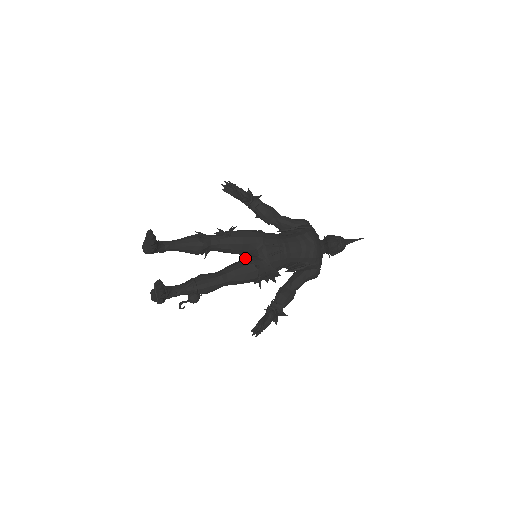
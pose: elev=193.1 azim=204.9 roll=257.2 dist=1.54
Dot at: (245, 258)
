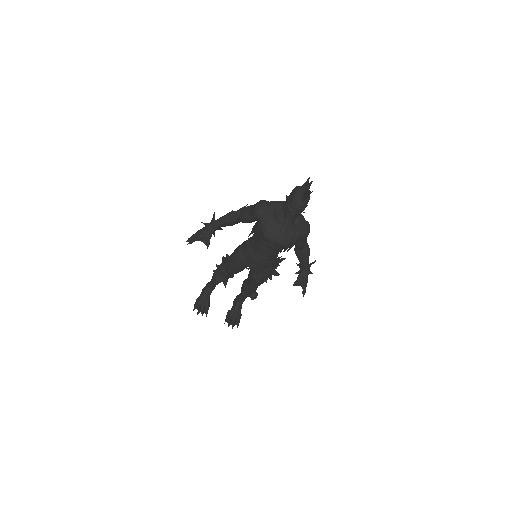
Dot at: occluded
